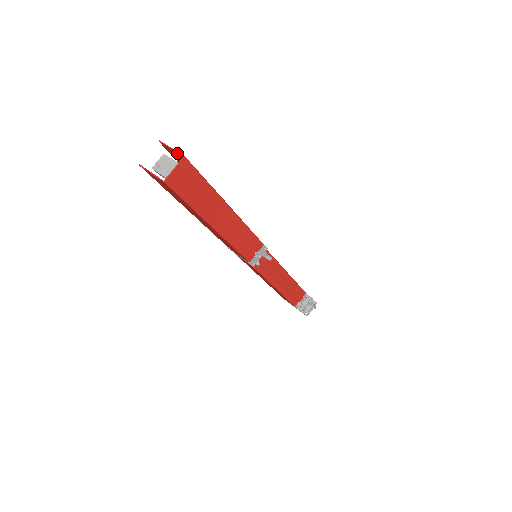
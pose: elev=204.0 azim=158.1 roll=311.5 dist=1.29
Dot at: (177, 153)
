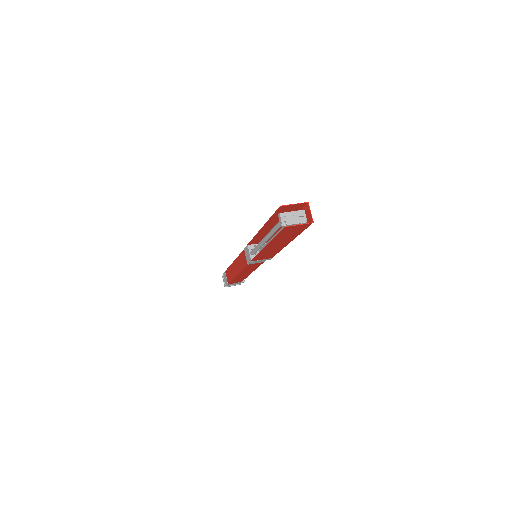
Dot at: (299, 205)
